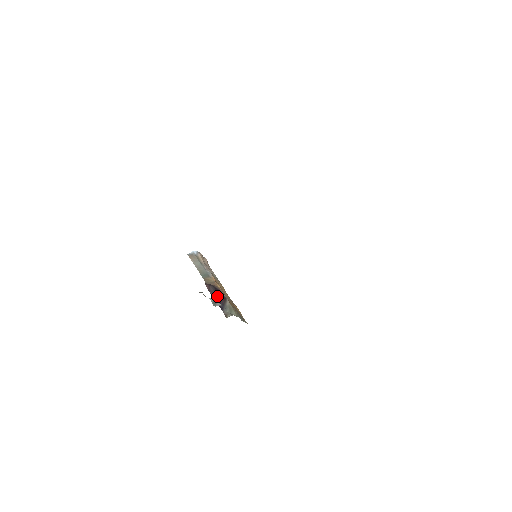
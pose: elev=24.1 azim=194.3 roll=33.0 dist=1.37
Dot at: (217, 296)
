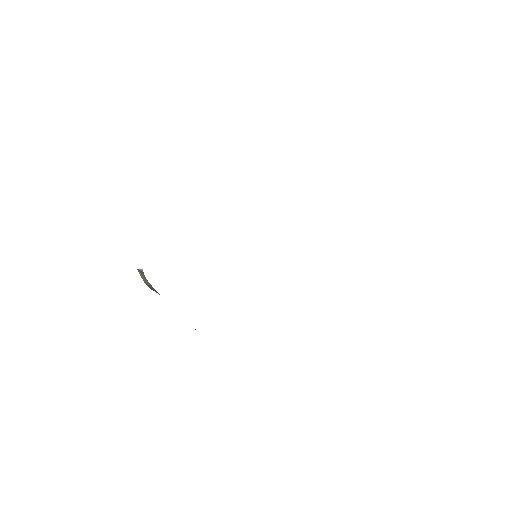
Dot at: occluded
